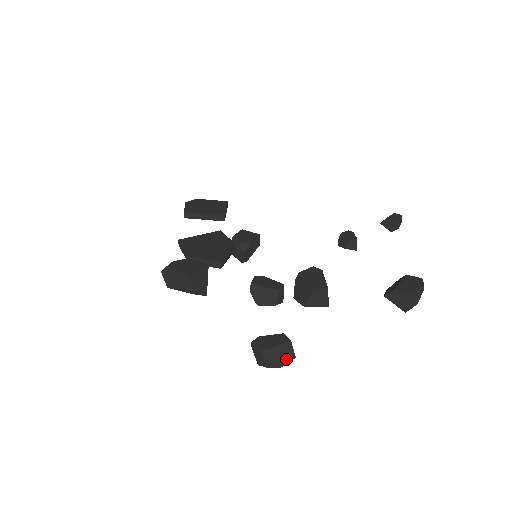
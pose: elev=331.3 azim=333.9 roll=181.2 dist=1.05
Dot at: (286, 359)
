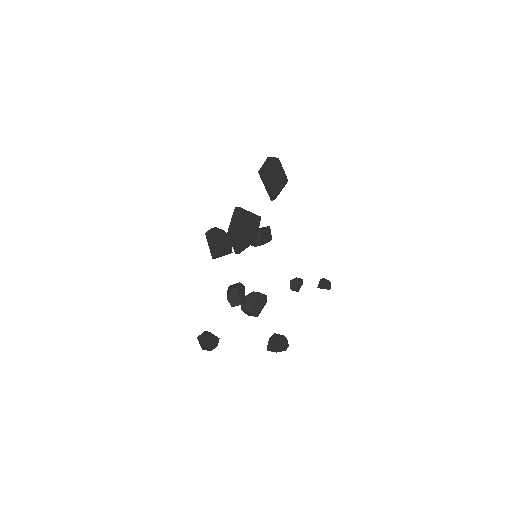
Dot at: (208, 349)
